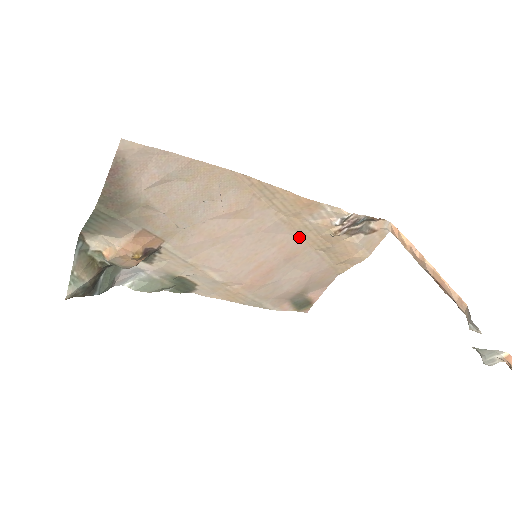
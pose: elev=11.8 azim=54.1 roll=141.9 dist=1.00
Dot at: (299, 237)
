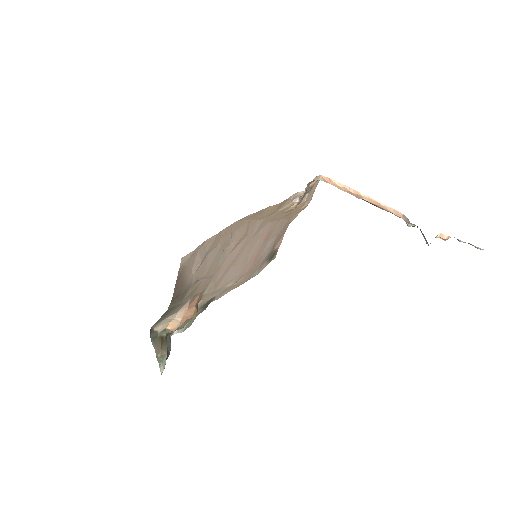
Dot at: (271, 222)
